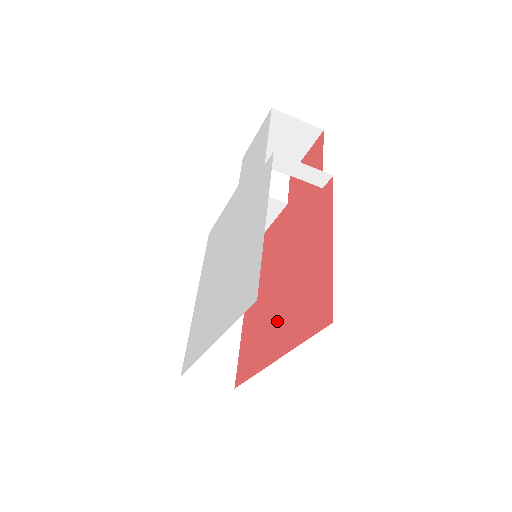
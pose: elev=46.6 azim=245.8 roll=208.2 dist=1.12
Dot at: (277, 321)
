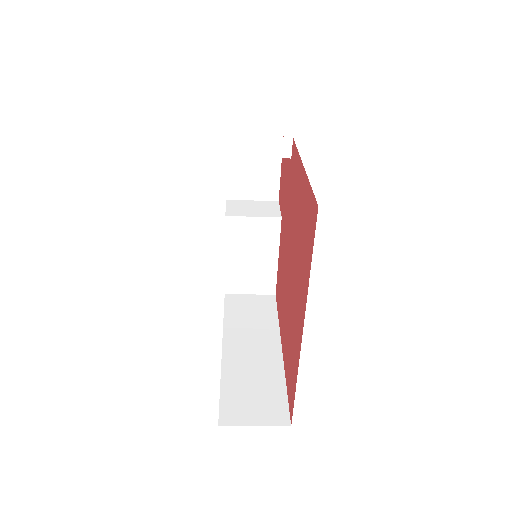
Dot at: (296, 299)
